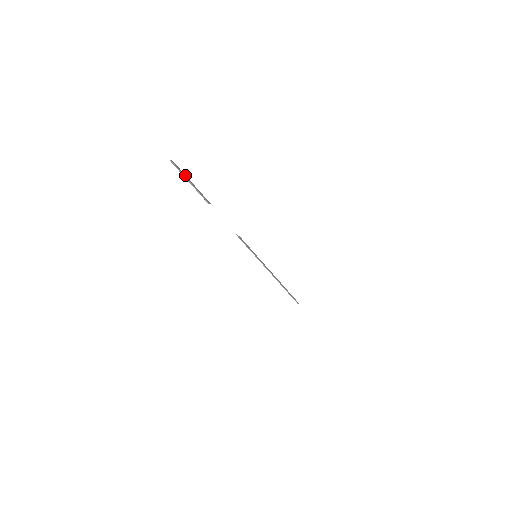
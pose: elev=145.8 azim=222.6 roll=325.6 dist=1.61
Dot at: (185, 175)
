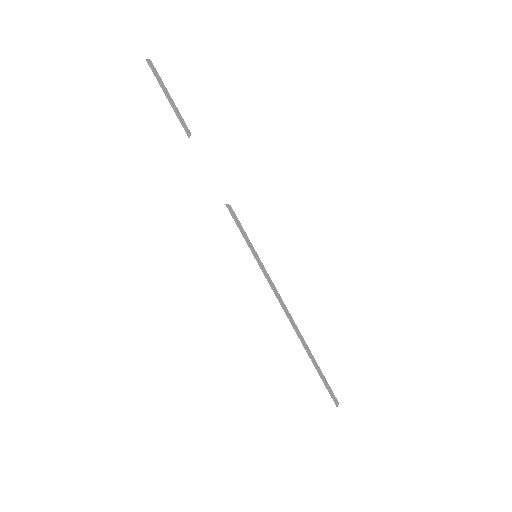
Dot at: (162, 82)
